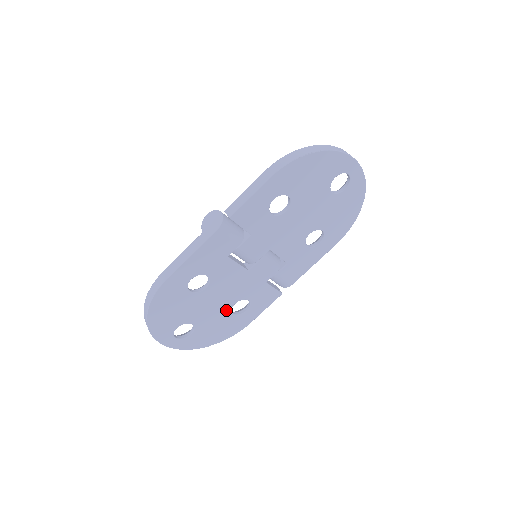
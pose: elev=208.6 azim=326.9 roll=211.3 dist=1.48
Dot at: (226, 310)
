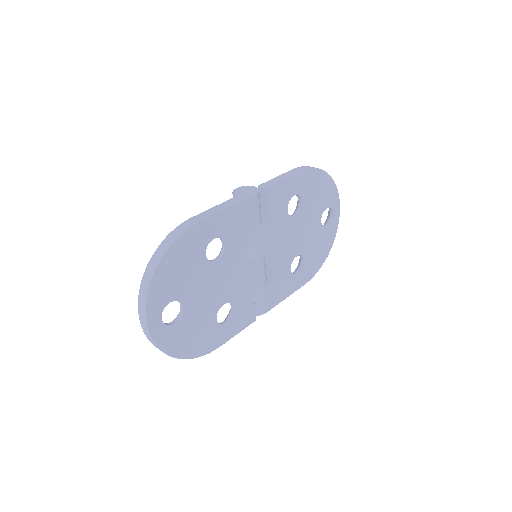
Dot at: (214, 308)
